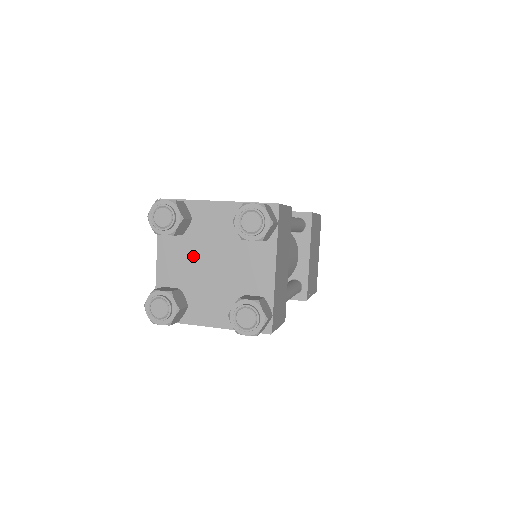
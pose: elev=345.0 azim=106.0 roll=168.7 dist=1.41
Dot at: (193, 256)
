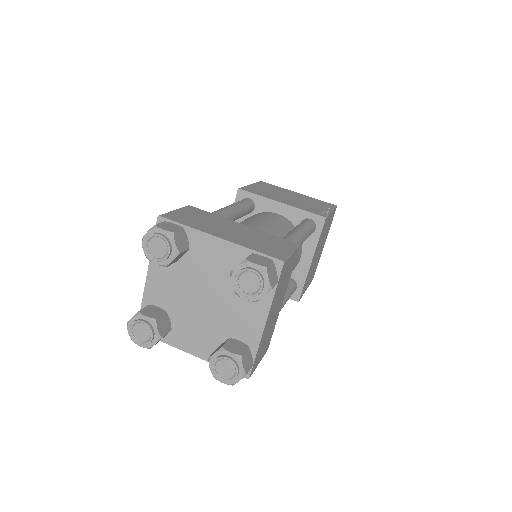
Dot at: (184, 284)
